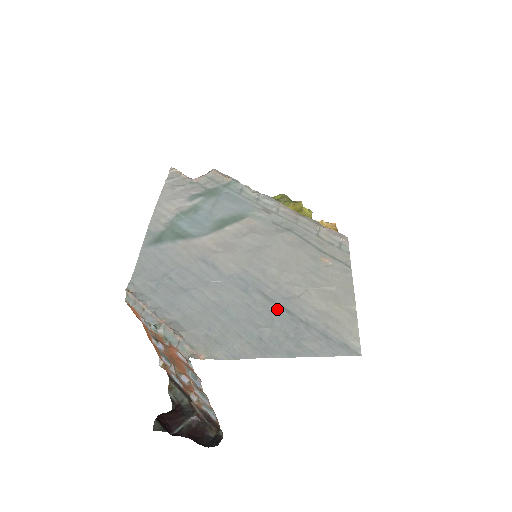
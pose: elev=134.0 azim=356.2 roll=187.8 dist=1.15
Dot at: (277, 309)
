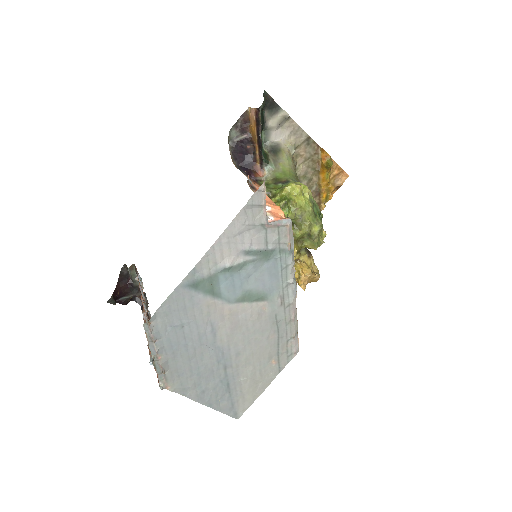
Dot at: (224, 381)
